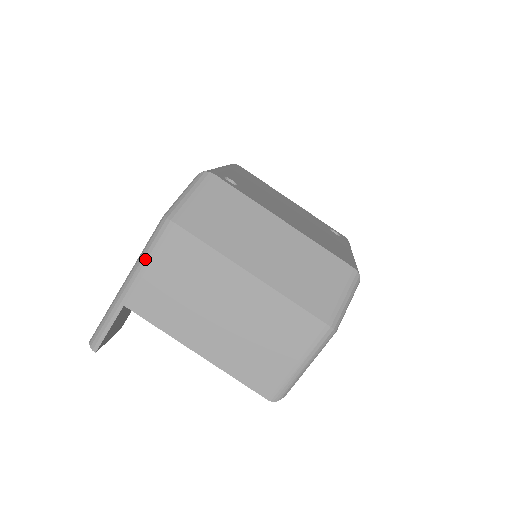
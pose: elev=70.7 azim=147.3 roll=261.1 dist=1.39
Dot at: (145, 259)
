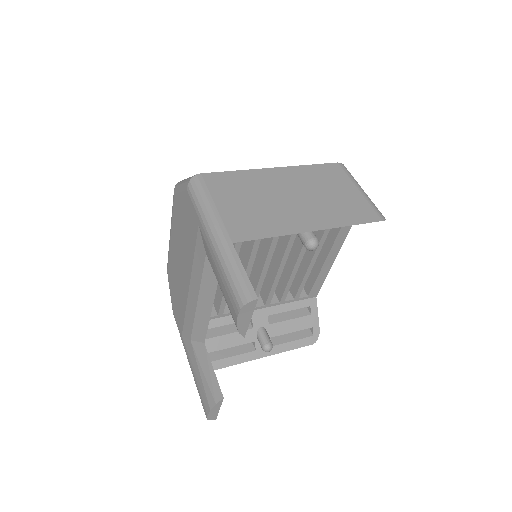
Dot at: (208, 206)
